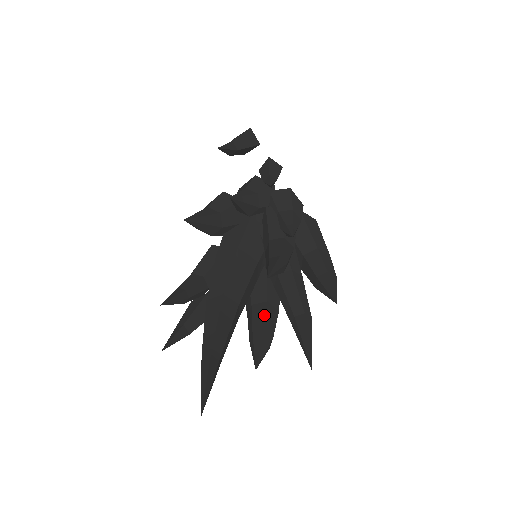
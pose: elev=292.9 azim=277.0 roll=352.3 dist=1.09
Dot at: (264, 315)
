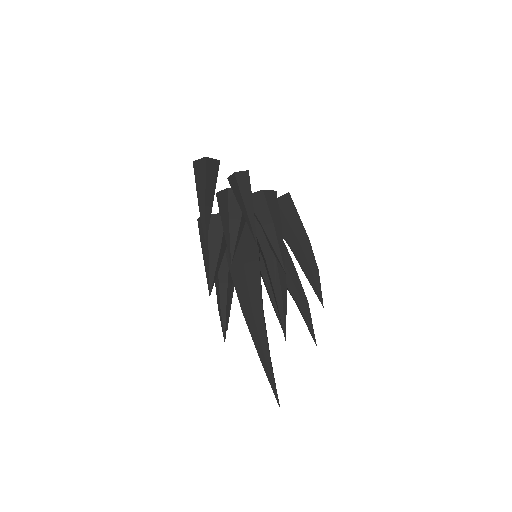
Dot at: occluded
